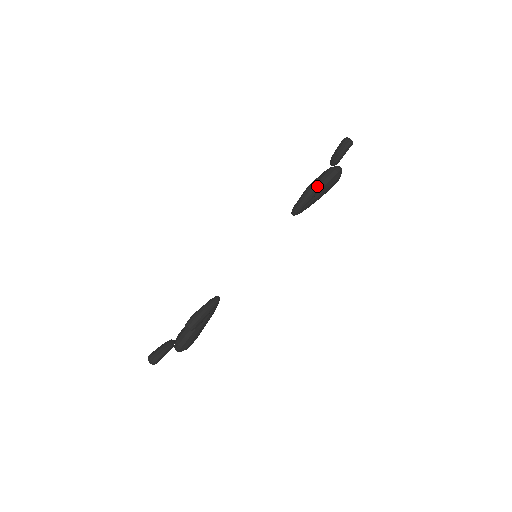
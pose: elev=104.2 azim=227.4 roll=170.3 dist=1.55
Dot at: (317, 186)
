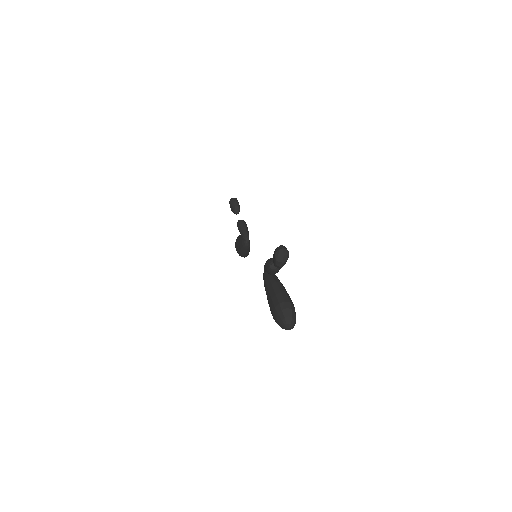
Dot at: (243, 220)
